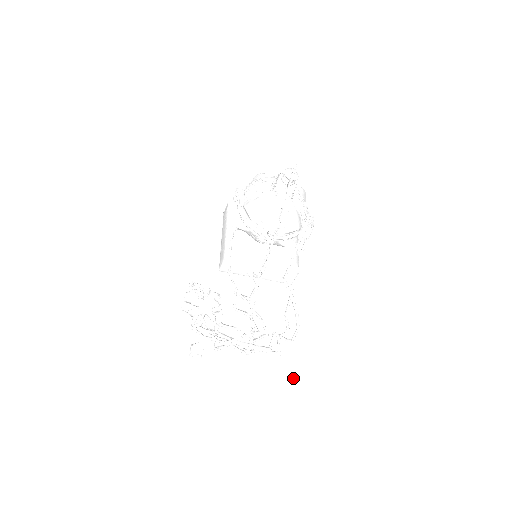
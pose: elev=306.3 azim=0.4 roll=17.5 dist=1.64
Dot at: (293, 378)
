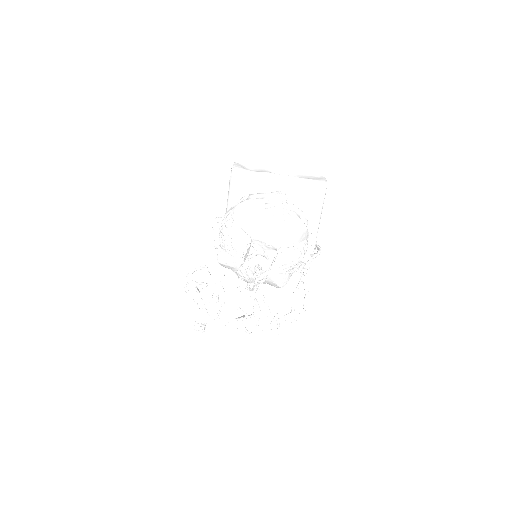
Dot at: (289, 351)
